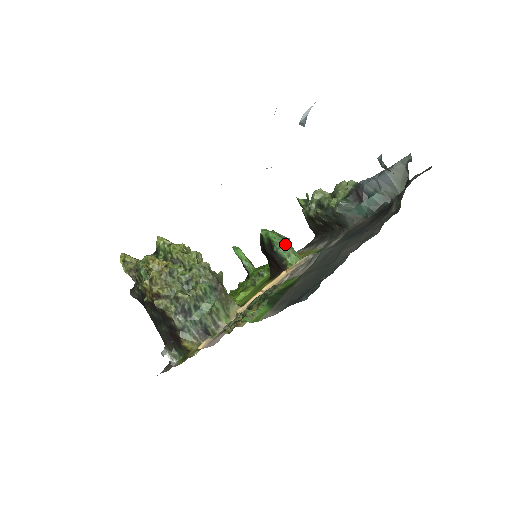
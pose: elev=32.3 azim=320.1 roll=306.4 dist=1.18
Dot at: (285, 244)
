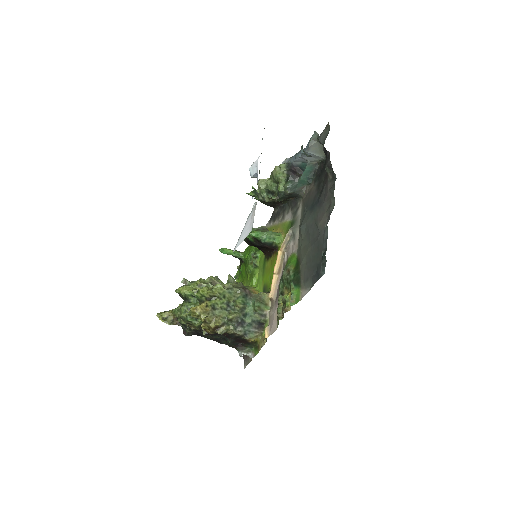
Dot at: (267, 234)
